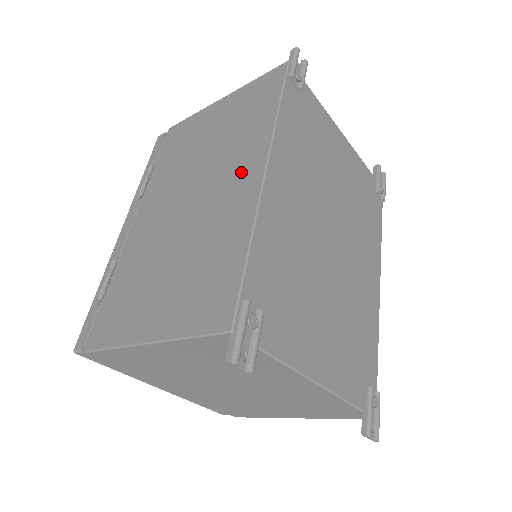
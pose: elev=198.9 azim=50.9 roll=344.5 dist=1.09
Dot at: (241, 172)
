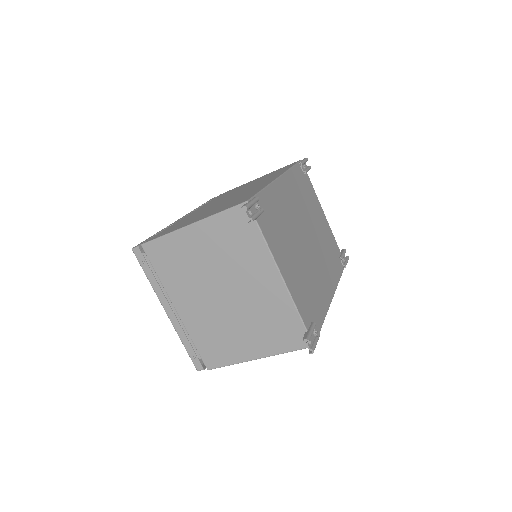
Dot at: occluded
